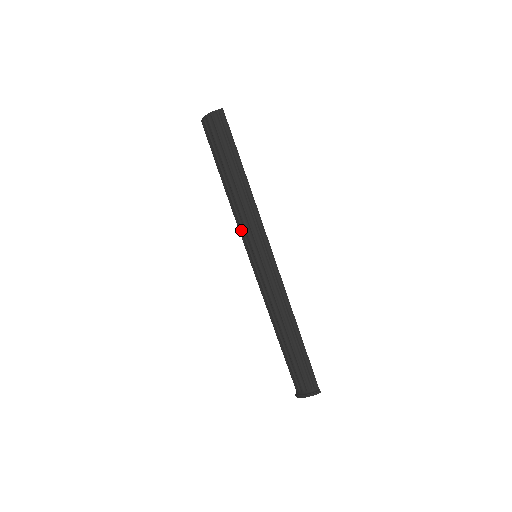
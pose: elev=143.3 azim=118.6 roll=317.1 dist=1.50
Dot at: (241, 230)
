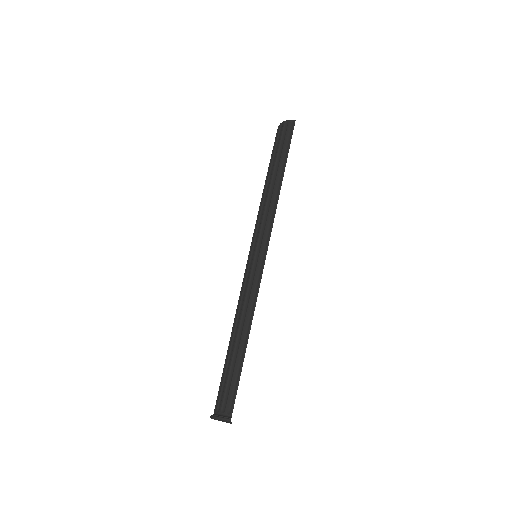
Dot at: (255, 226)
